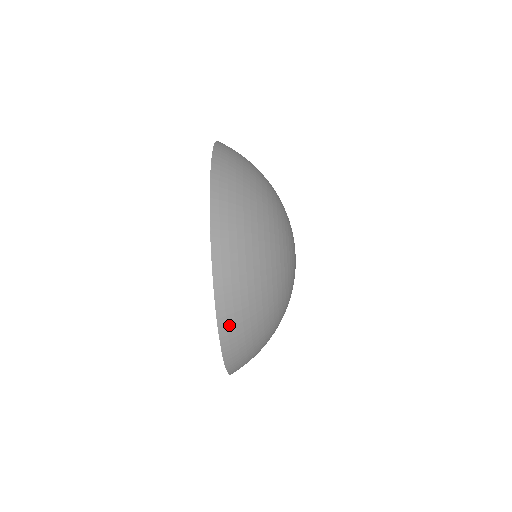
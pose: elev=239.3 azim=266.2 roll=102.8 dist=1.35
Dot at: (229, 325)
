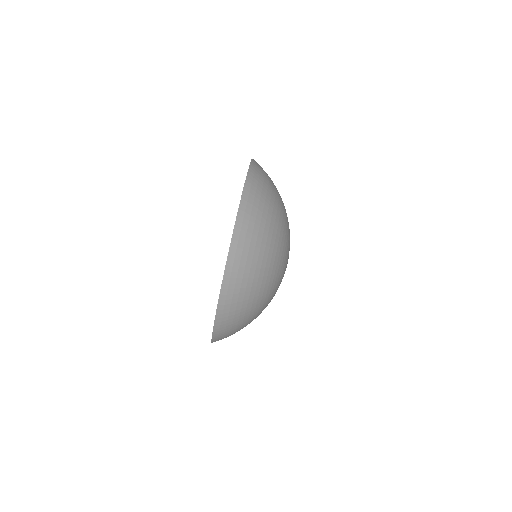
Dot at: (220, 334)
